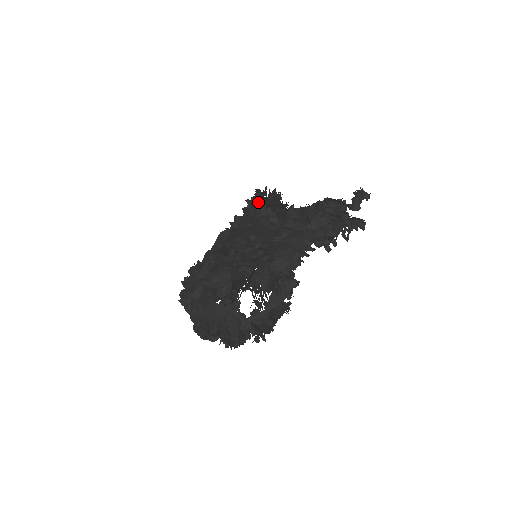
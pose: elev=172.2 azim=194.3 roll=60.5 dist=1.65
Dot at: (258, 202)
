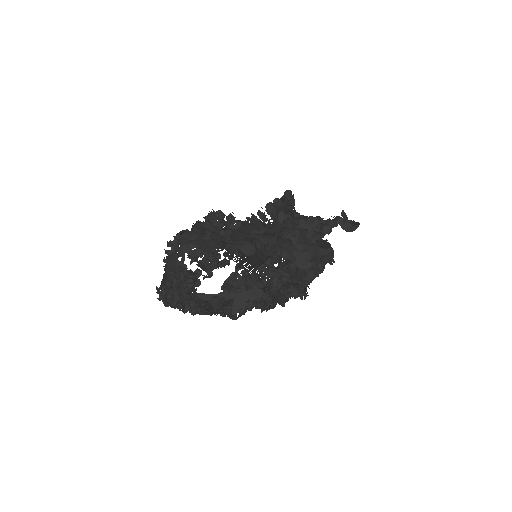
Dot at: occluded
